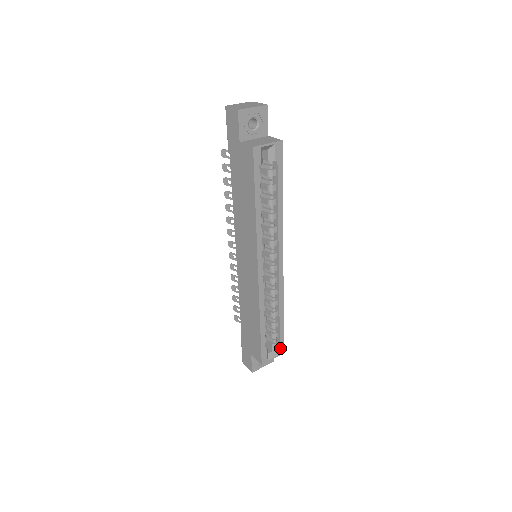
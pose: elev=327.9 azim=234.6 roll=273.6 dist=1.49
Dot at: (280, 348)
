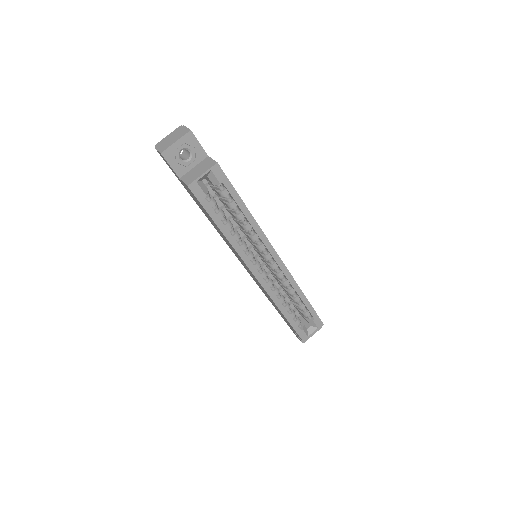
Dot at: (317, 322)
